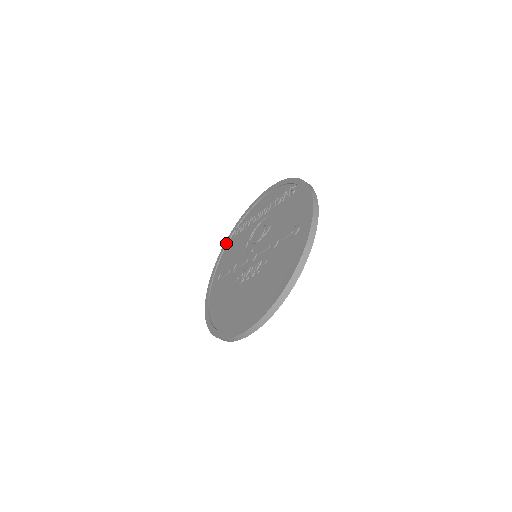
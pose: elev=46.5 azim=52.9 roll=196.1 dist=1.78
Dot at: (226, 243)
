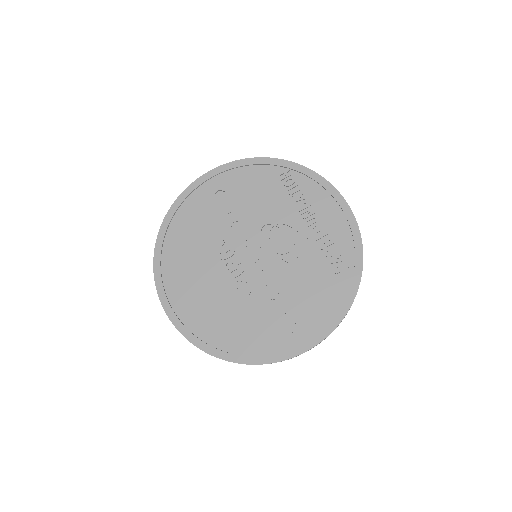
Dot at: (266, 163)
